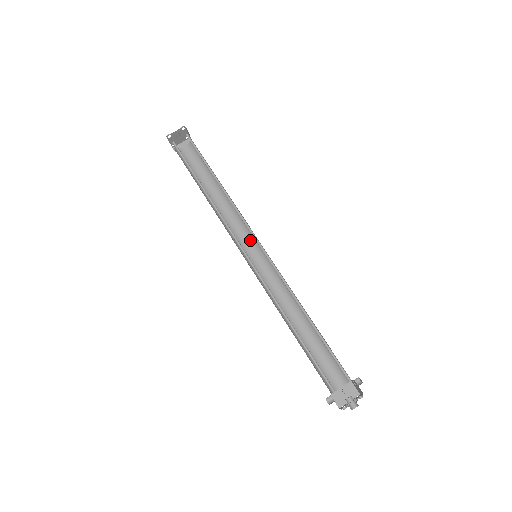
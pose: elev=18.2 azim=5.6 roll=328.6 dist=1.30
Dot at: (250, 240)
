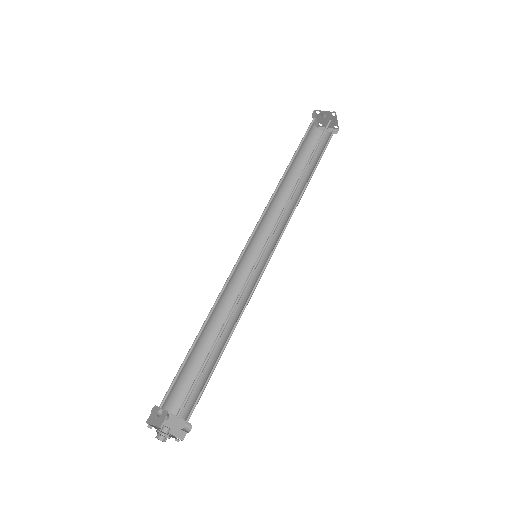
Dot at: (273, 243)
